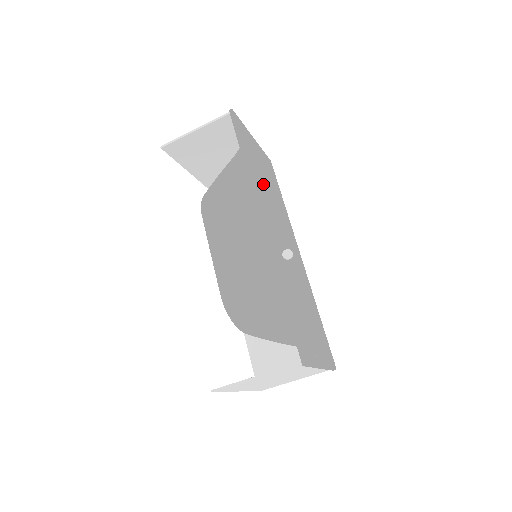
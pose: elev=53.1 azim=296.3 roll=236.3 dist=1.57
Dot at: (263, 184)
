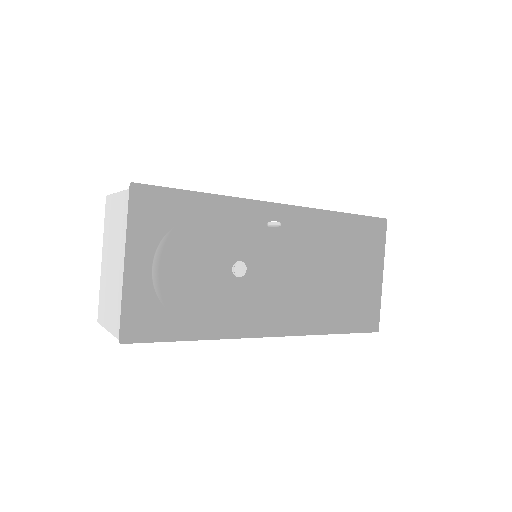
Dot at: (176, 222)
